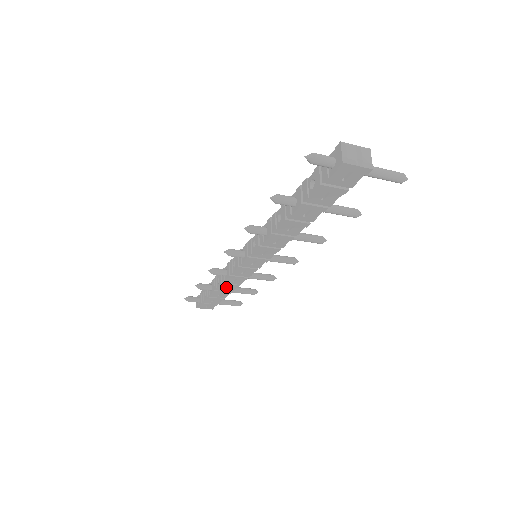
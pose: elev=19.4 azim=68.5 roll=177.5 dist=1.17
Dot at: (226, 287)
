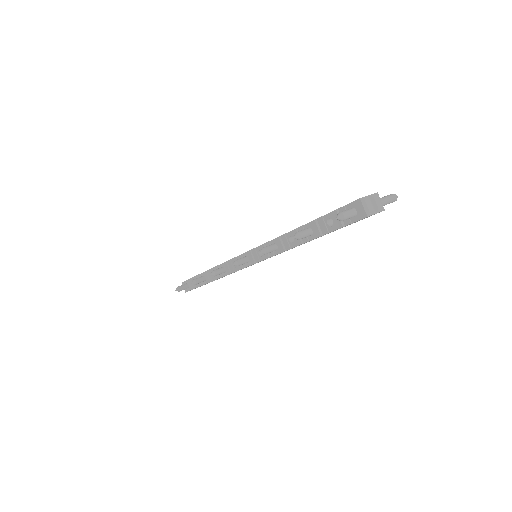
Dot at: occluded
